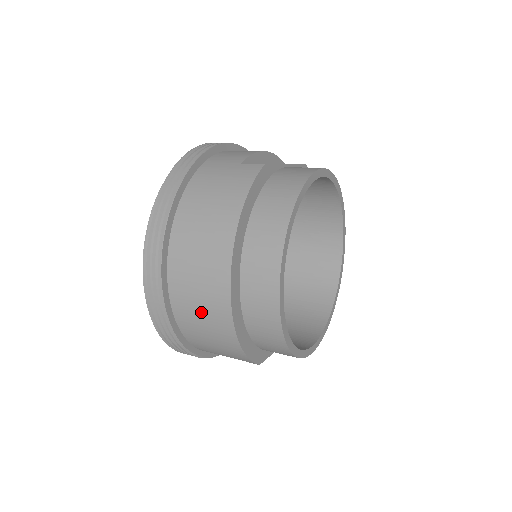
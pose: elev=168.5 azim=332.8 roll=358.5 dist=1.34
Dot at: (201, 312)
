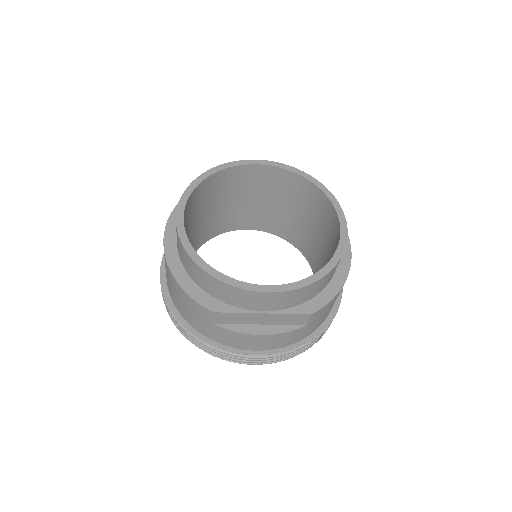
Dot at: (167, 275)
